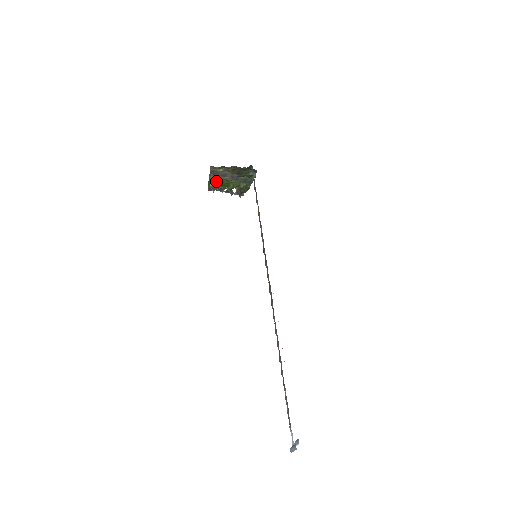
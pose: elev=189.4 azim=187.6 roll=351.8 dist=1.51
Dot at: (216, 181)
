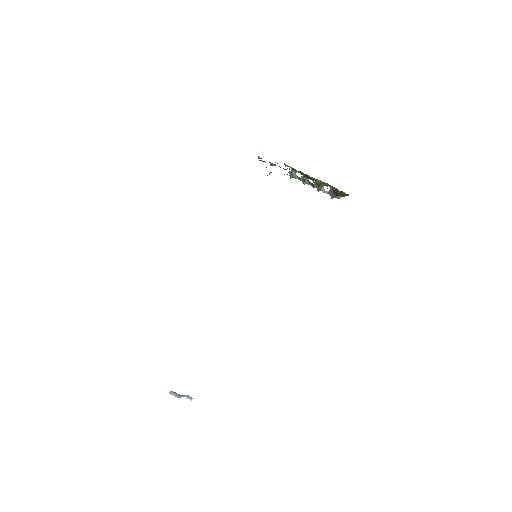
Dot at: (295, 170)
